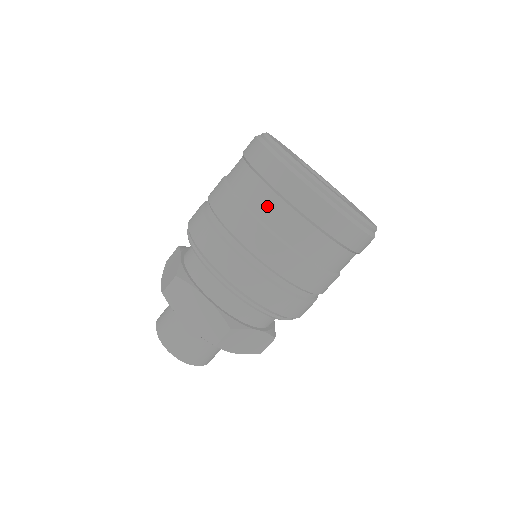
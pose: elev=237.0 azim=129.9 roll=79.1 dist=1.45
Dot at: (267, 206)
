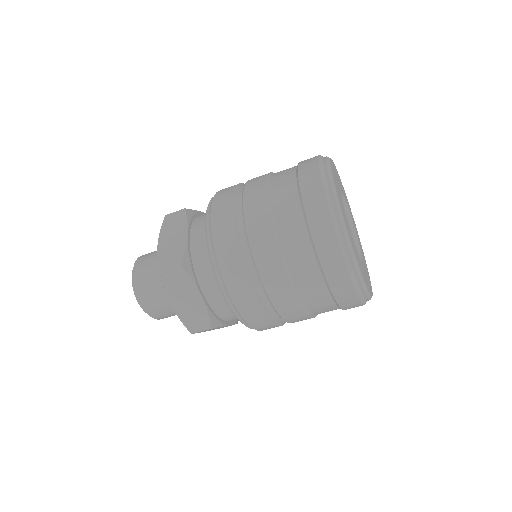
Dot at: (283, 185)
